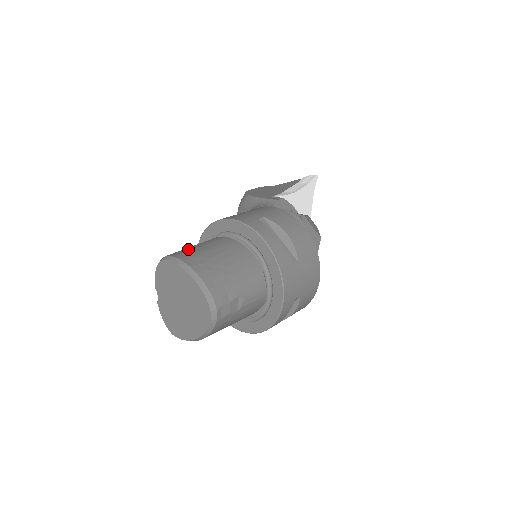
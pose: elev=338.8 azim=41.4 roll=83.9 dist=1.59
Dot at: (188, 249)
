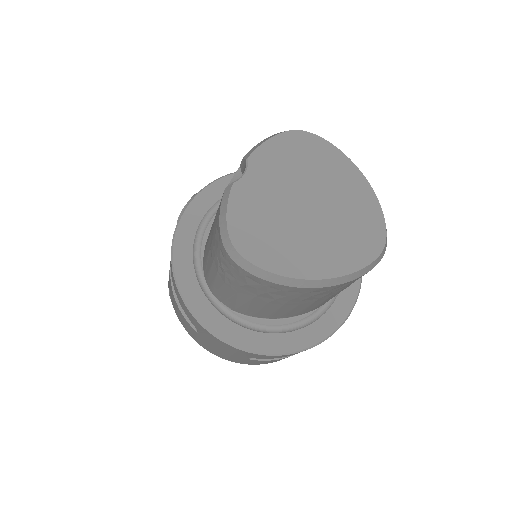
Dot at: occluded
